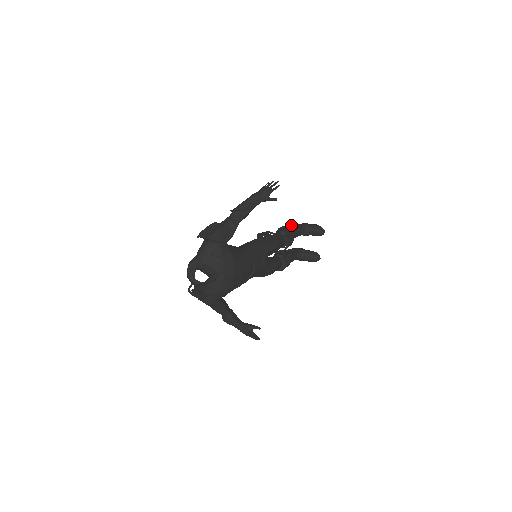
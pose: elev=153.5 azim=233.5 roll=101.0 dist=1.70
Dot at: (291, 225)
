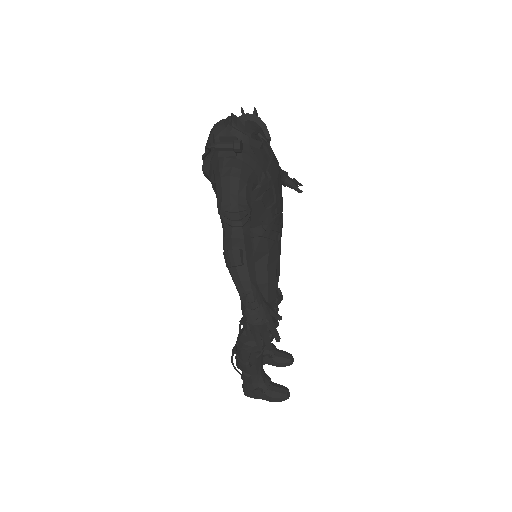
Dot at: occluded
